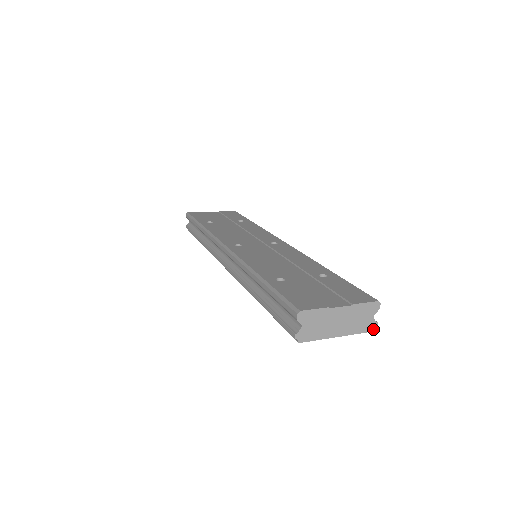
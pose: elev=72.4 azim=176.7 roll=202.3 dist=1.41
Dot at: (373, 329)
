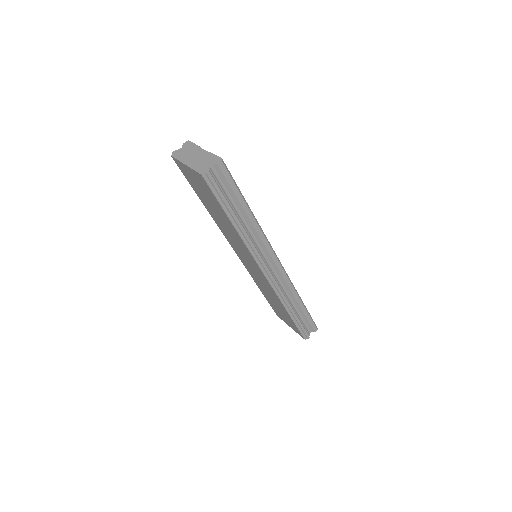
Dot at: (203, 173)
